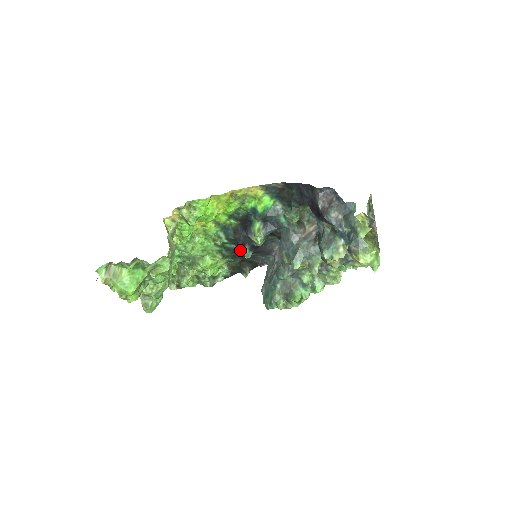
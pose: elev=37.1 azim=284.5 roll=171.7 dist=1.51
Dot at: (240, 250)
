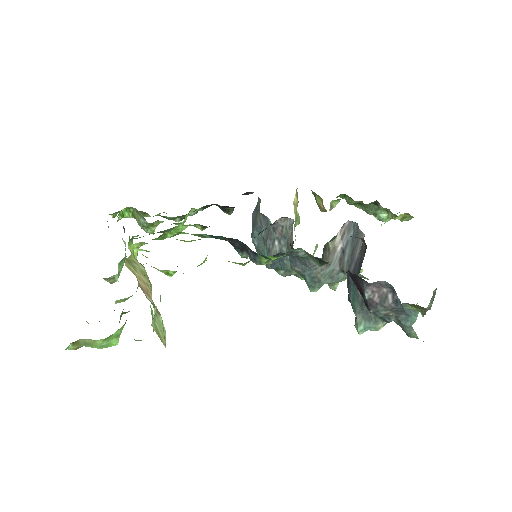
Dot at: occluded
